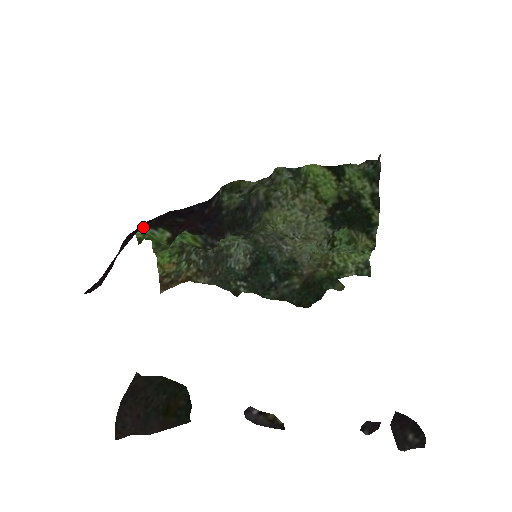
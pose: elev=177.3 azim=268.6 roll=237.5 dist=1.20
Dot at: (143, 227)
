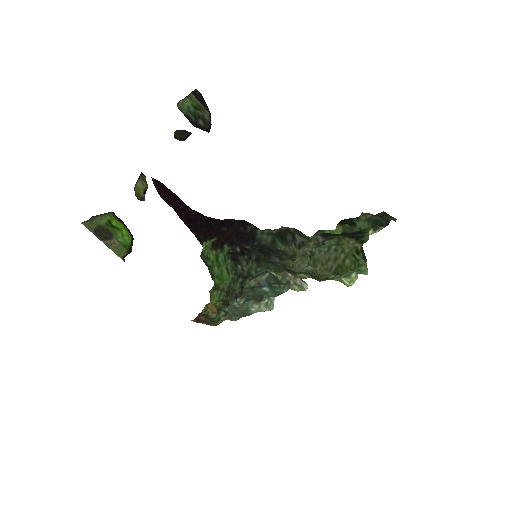
Dot at: (207, 239)
